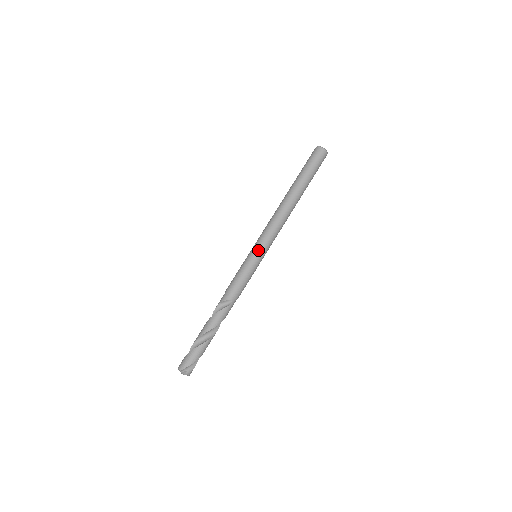
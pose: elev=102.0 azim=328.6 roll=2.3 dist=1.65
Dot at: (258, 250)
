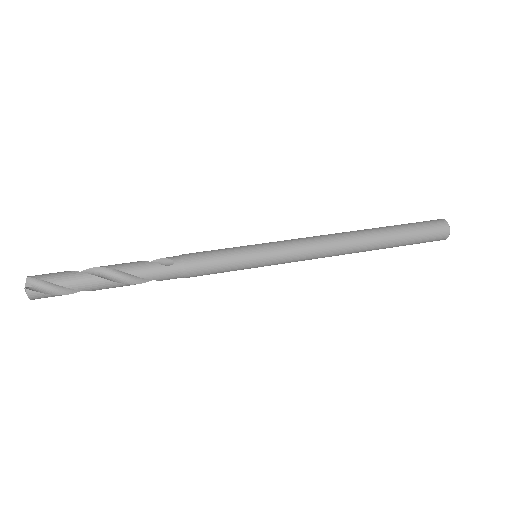
Dot at: (264, 245)
